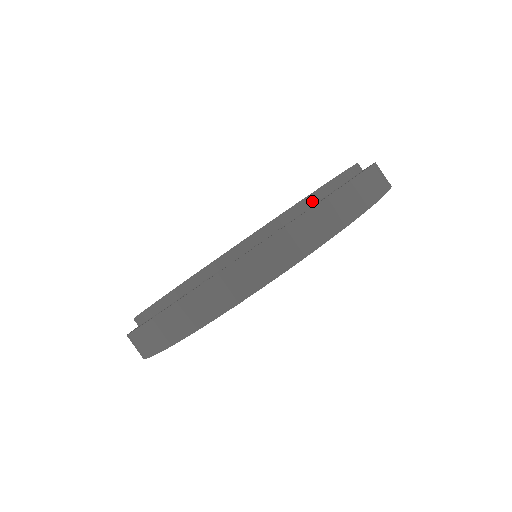
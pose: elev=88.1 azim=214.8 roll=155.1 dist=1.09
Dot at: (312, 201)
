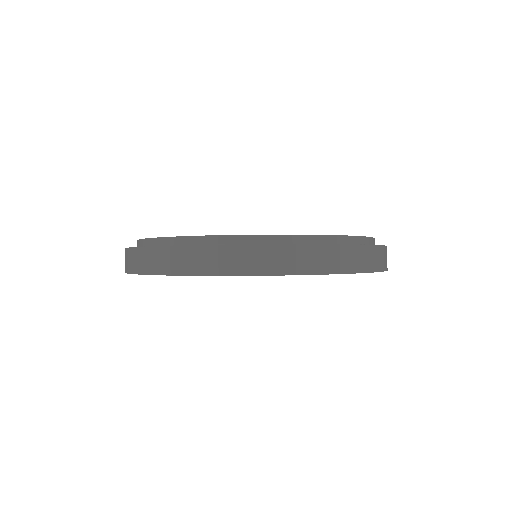
Dot at: (369, 242)
